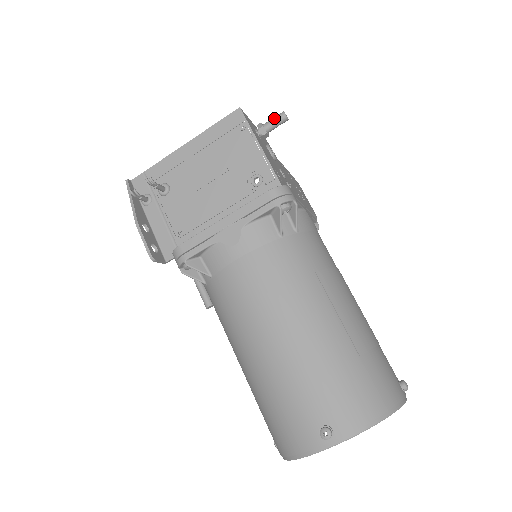
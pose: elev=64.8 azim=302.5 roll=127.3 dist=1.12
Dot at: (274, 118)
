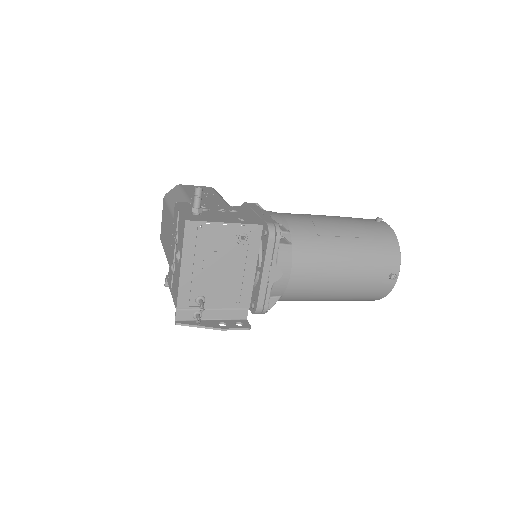
Dot at: (197, 198)
